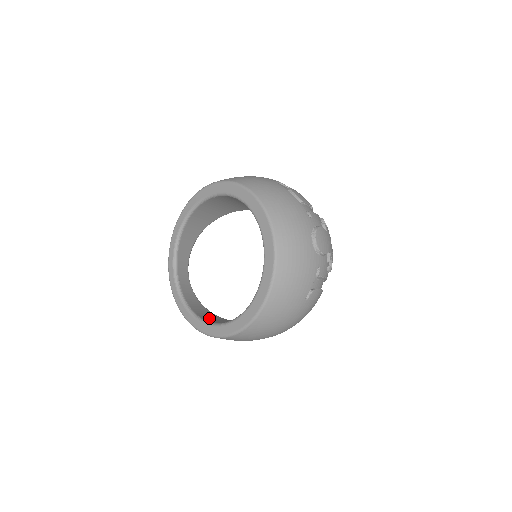
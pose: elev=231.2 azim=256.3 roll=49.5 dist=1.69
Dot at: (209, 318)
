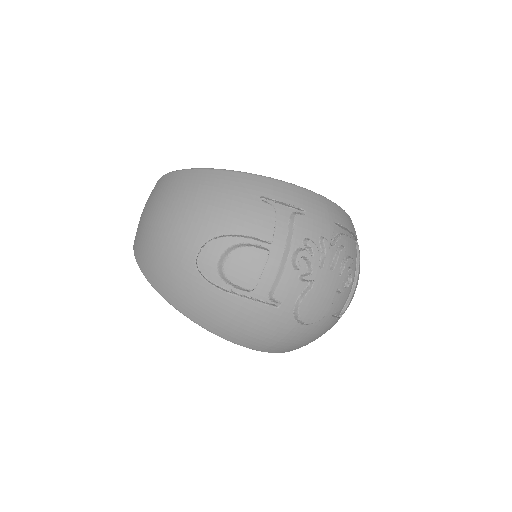
Dot at: occluded
